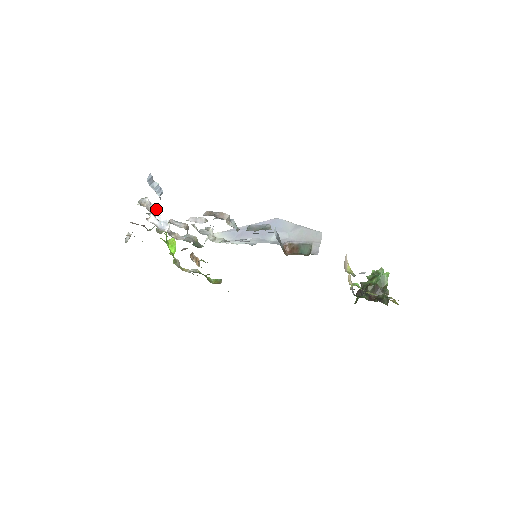
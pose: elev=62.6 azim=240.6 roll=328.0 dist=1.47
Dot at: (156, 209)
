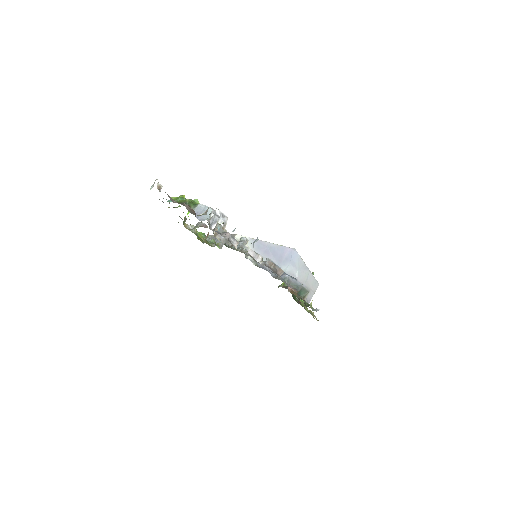
Dot at: occluded
